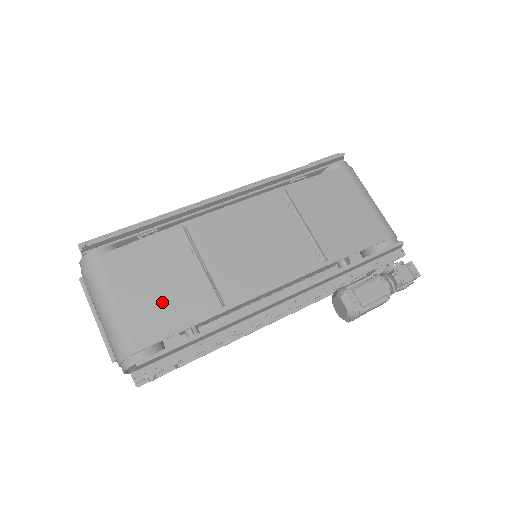
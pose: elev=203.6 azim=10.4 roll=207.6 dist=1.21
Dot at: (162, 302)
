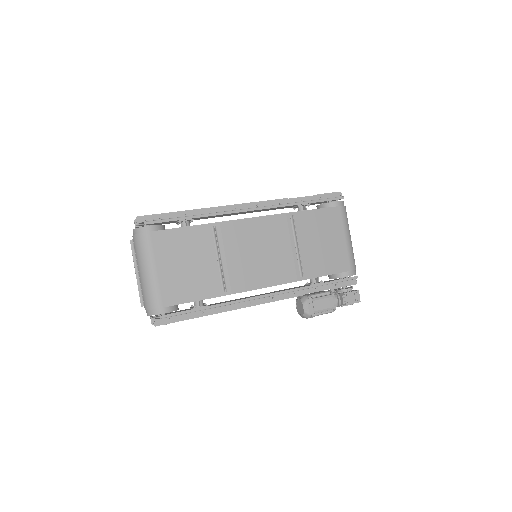
Dot at: (186, 278)
